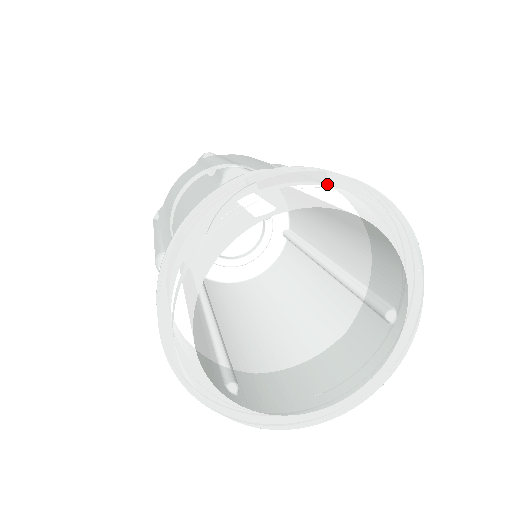
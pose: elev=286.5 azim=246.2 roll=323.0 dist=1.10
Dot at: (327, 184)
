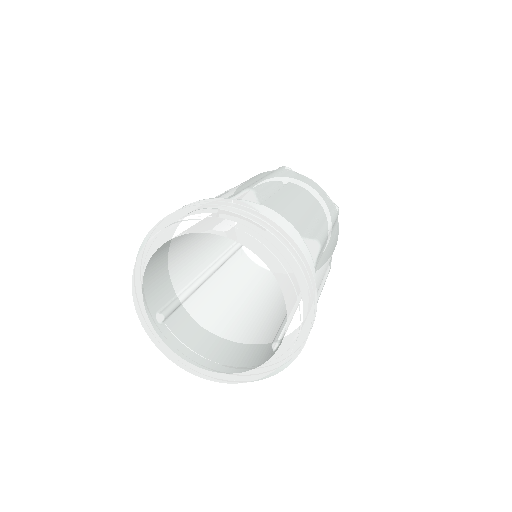
Dot at: (257, 236)
